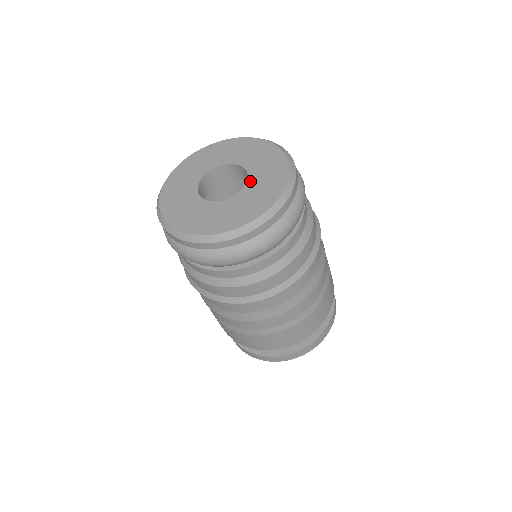
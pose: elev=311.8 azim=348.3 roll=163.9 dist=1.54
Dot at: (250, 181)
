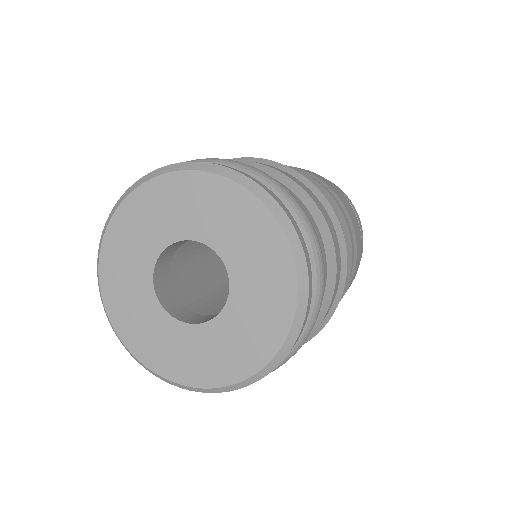
Dot at: (217, 247)
